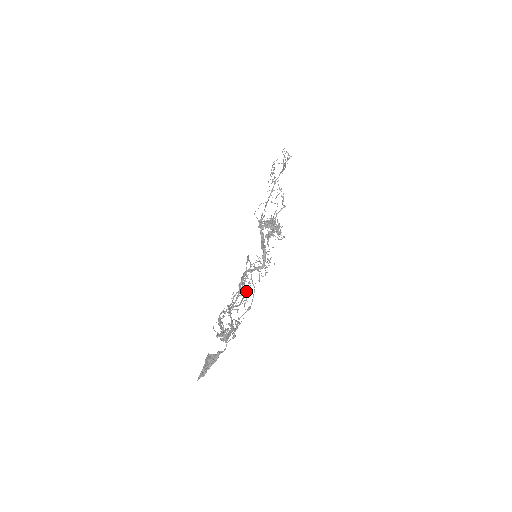
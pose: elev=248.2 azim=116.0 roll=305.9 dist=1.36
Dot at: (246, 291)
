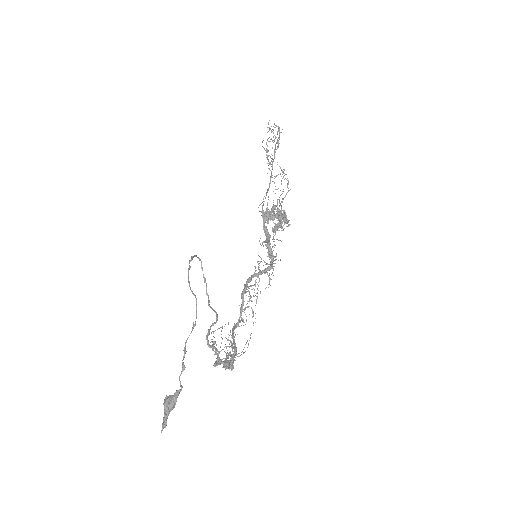
Dot at: (256, 301)
